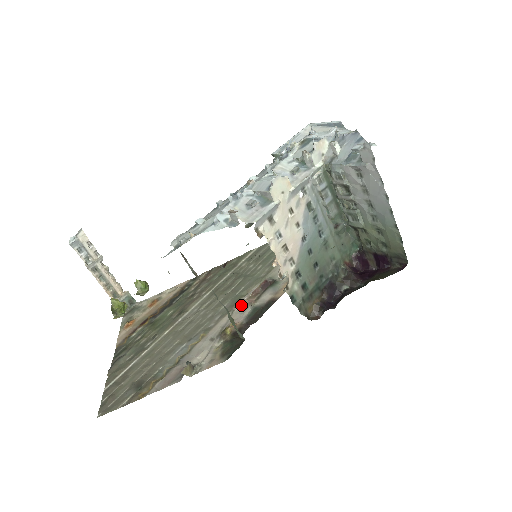
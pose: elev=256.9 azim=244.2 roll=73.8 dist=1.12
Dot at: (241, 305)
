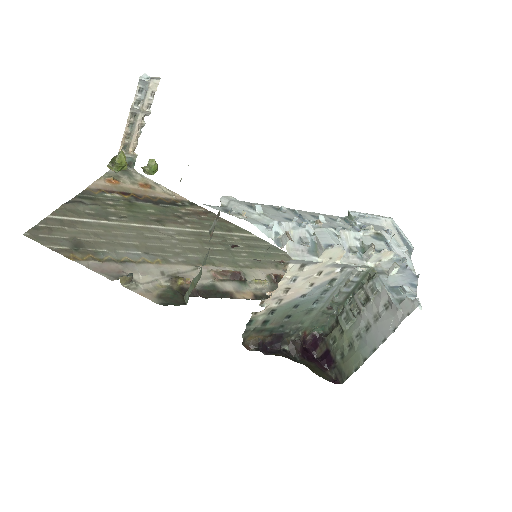
Dot at: (206, 270)
